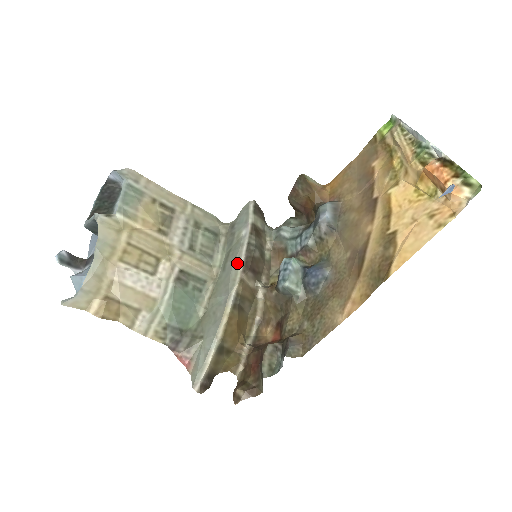
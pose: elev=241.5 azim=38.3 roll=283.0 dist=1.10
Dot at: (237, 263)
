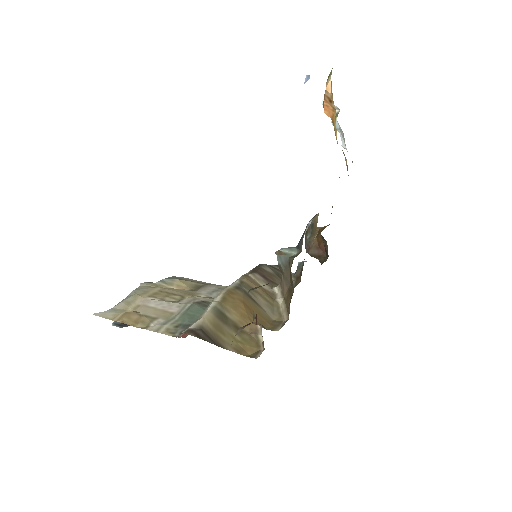
Dot at: occluded
